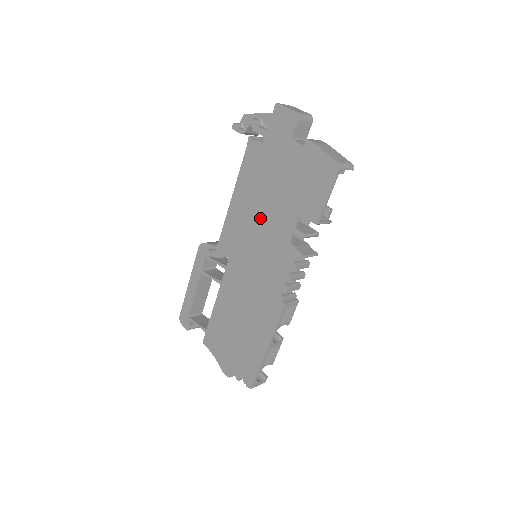
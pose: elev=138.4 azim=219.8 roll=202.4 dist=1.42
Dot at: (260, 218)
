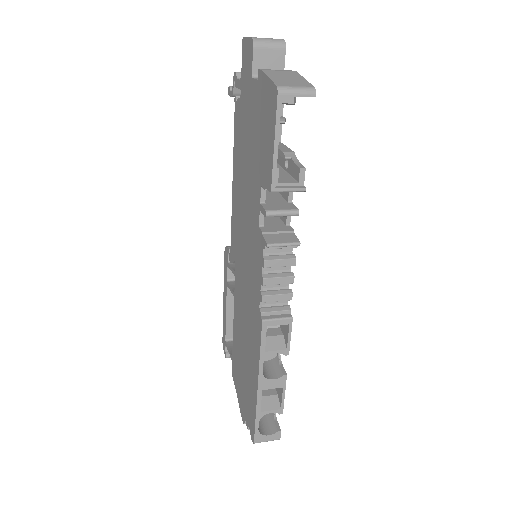
Dot at: (244, 201)
